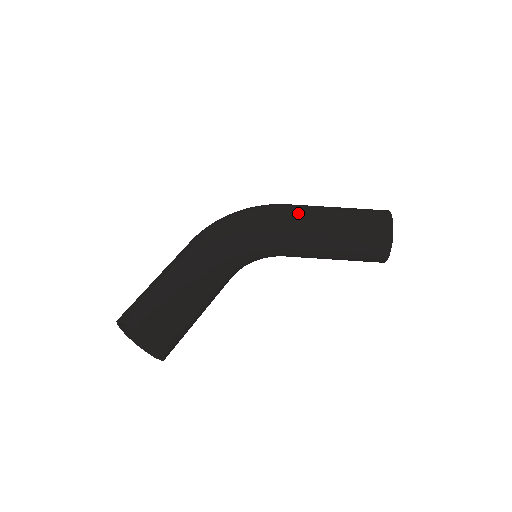
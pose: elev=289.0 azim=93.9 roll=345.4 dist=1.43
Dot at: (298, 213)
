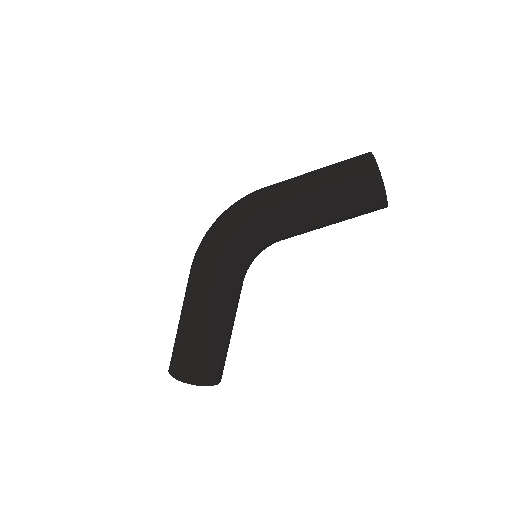
Dot at: (279, 206)
